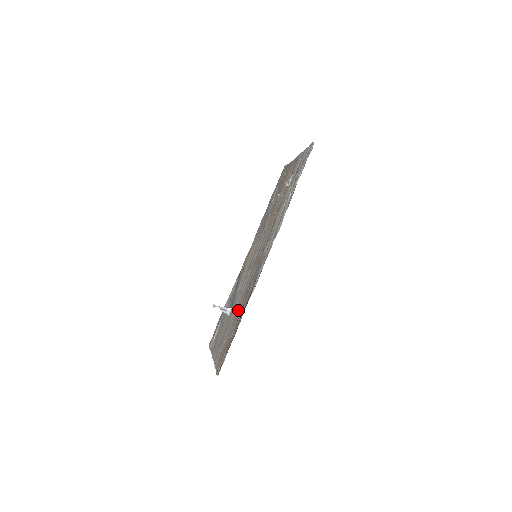
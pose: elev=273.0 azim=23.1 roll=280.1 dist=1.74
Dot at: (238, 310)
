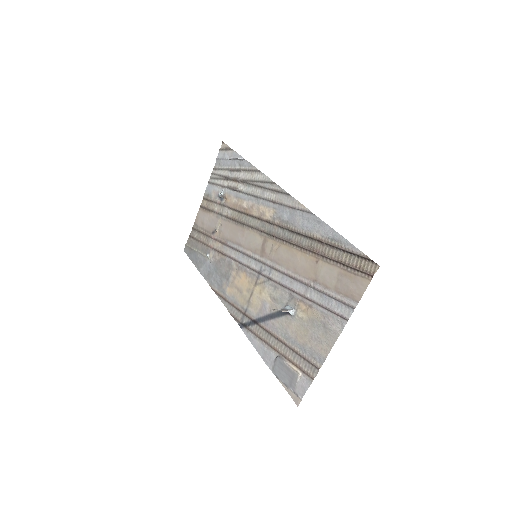
Dot at: (305, 264)
